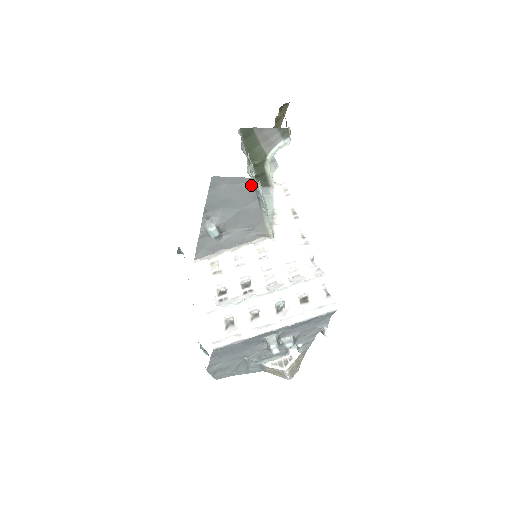
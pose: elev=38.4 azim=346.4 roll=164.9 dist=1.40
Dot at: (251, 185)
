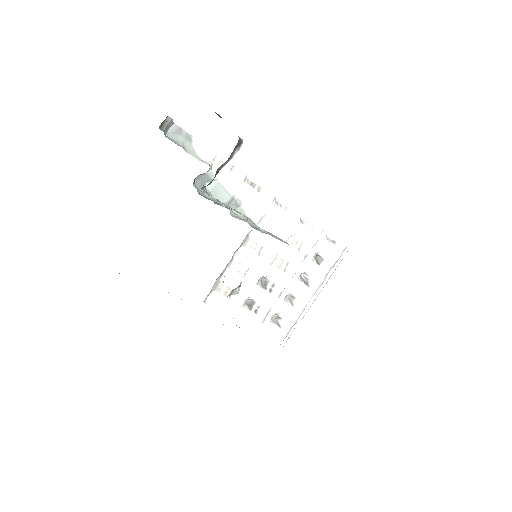
Dot at: occluded
